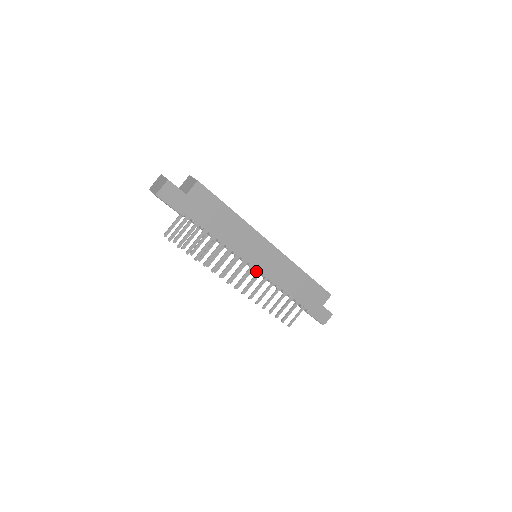
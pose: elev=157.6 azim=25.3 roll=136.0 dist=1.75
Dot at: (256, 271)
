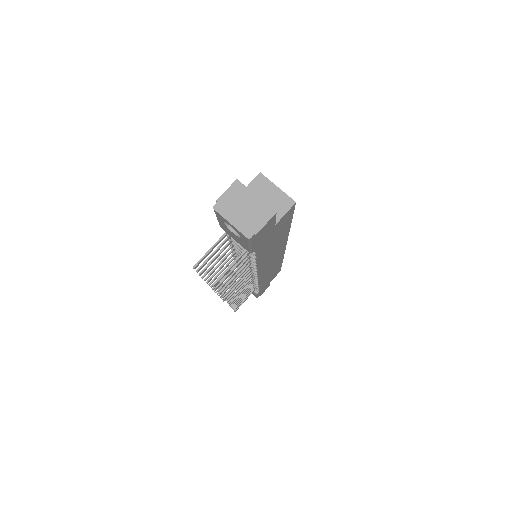
Dot at: (256, 278)
